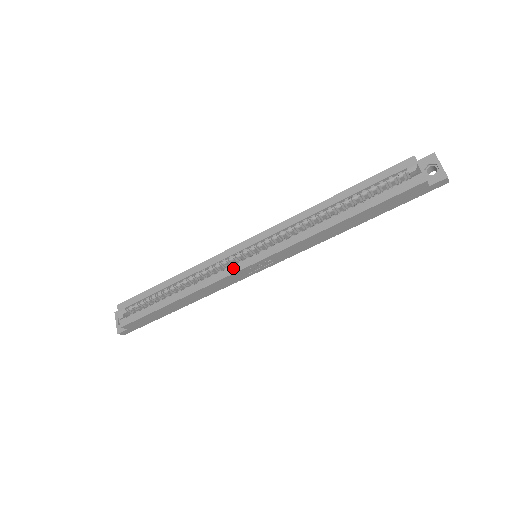
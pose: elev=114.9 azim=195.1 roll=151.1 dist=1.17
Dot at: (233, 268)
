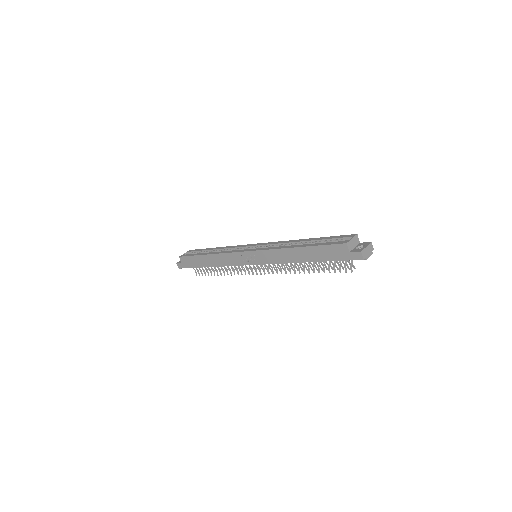
Dot at: (240, 250)
